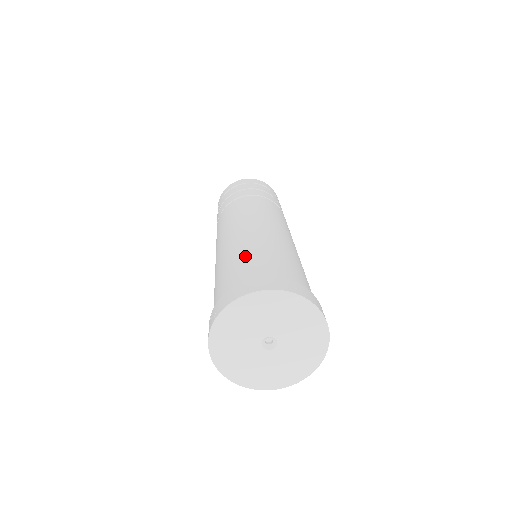
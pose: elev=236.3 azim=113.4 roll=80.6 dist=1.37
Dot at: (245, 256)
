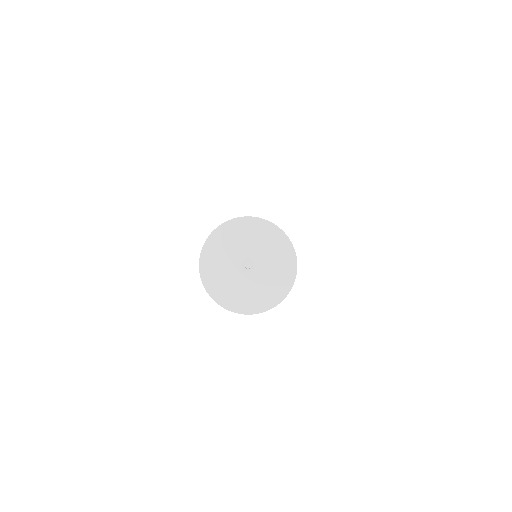
Dot at: occluded
